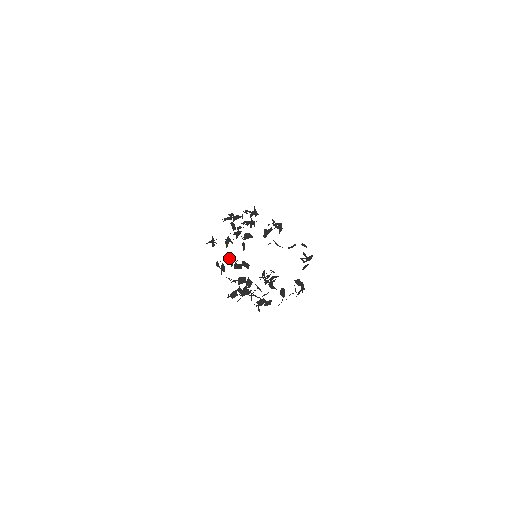
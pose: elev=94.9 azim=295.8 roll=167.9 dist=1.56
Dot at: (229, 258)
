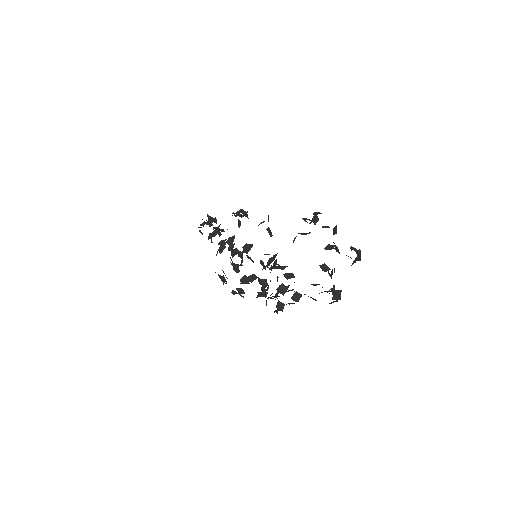
Dot at: (240, 279)
